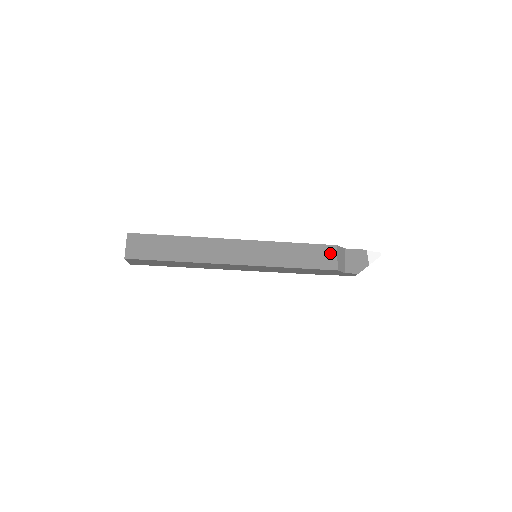
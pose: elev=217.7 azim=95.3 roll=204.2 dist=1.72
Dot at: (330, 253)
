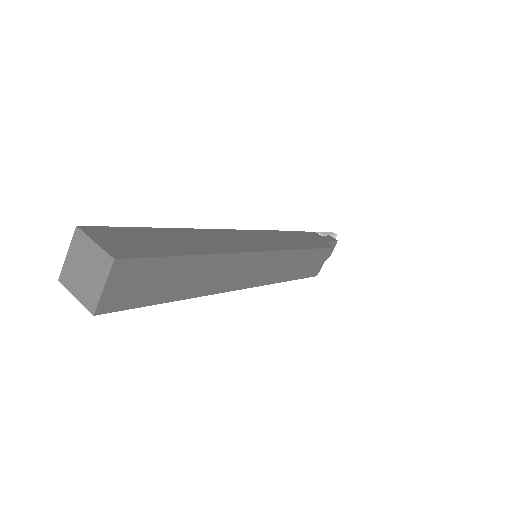
Dot at: (323, 258)
